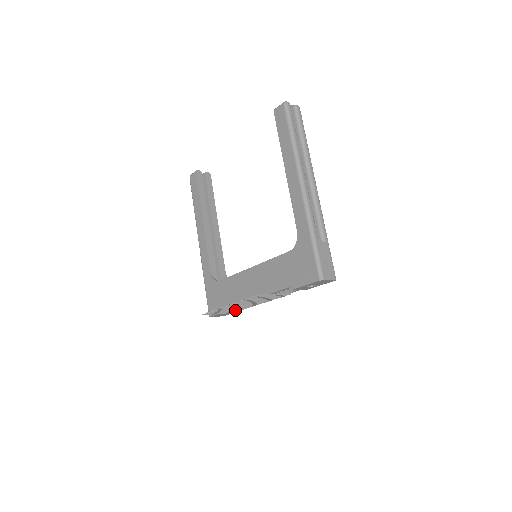
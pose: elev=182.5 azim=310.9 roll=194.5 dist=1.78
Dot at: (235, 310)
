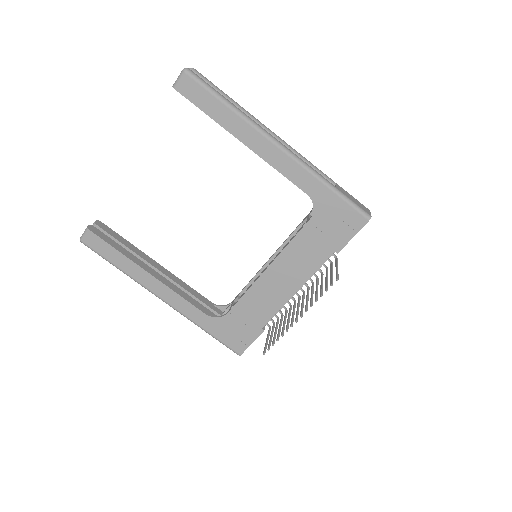
Dot at: (277, 322)
